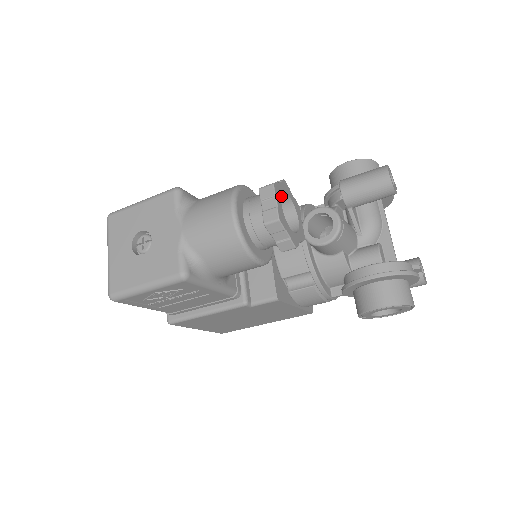
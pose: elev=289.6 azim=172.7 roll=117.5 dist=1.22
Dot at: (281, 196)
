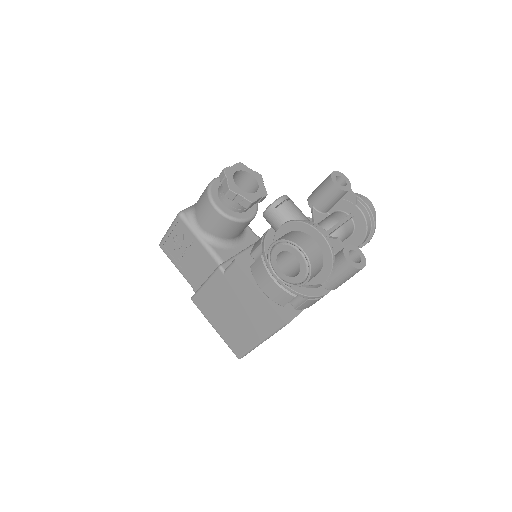
Dot at: (253, 181)
